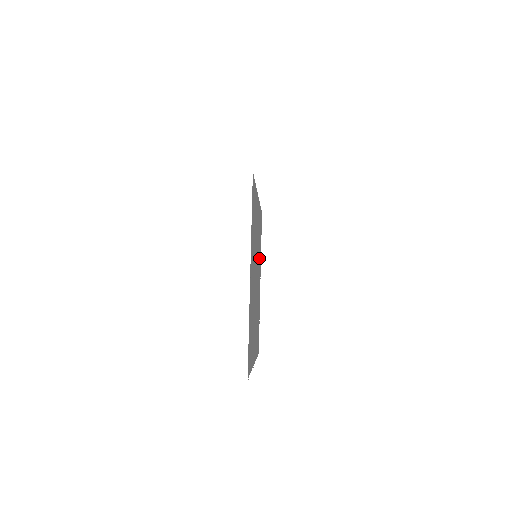
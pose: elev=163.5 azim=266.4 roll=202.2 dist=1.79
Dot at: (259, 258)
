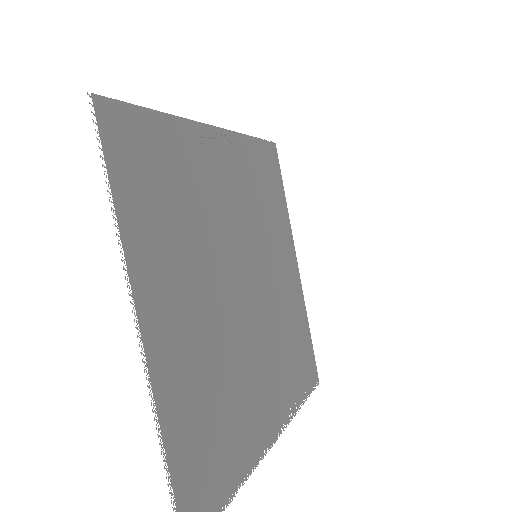
Dot at: occluded
